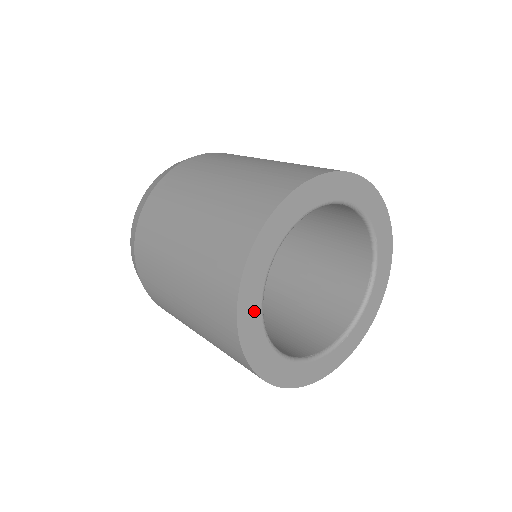
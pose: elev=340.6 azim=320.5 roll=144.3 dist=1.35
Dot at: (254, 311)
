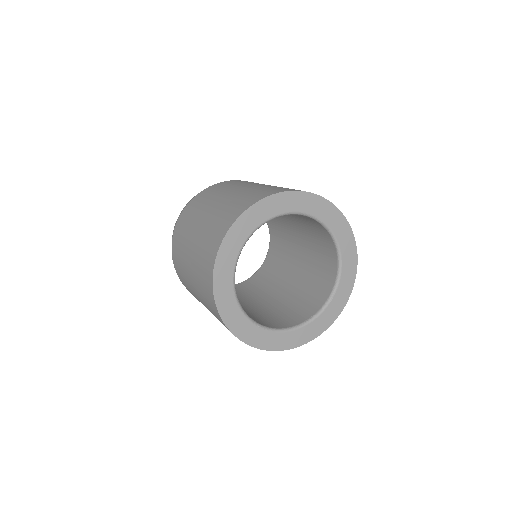
Dot at: (239, 320)
